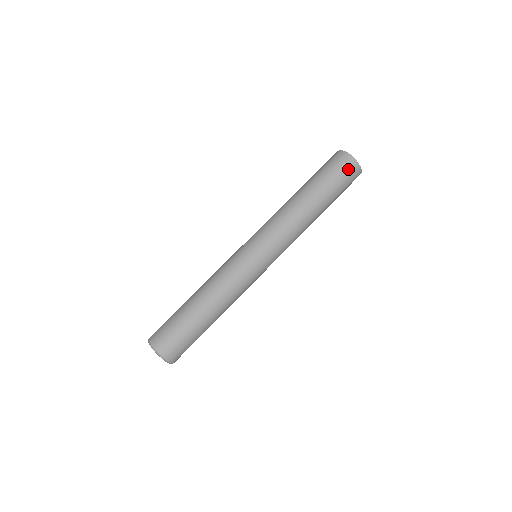
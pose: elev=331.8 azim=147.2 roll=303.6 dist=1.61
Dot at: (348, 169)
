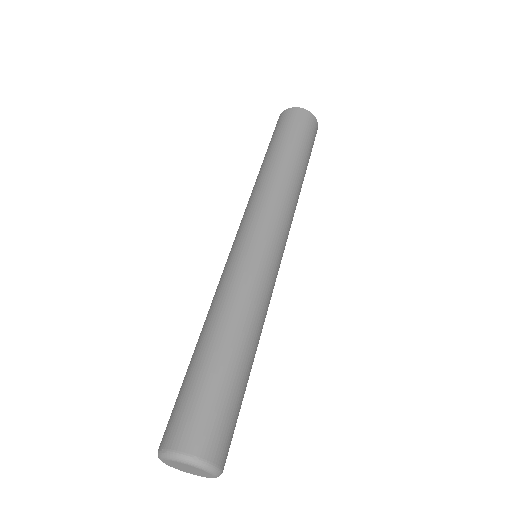
Dot at: (313, 128)
